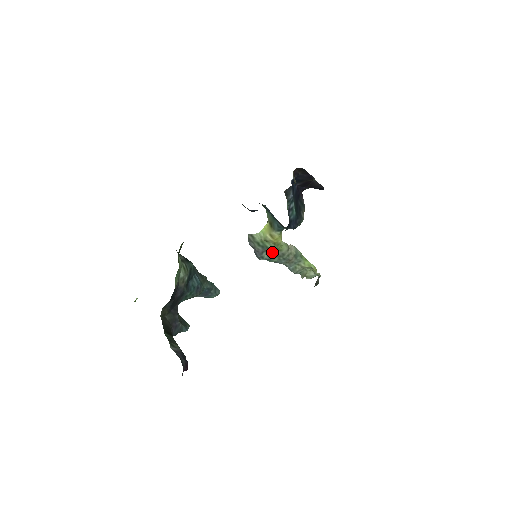
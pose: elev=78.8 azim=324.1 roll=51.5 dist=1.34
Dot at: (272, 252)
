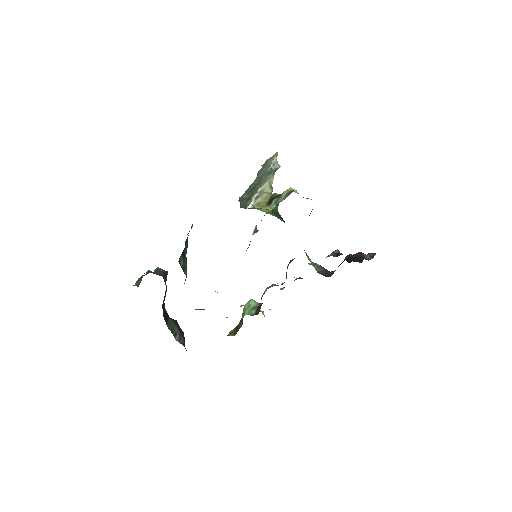
Dot at: occluded
